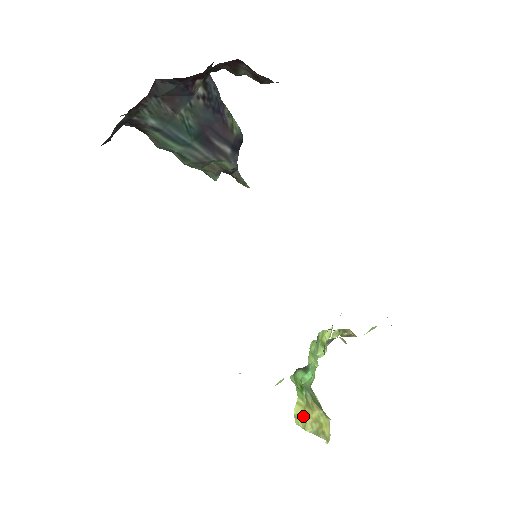
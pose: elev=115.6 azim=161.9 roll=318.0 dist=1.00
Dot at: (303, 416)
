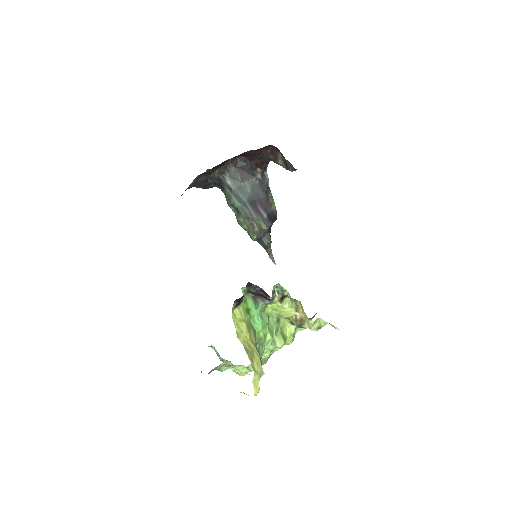
Dot at: (240, 323)
